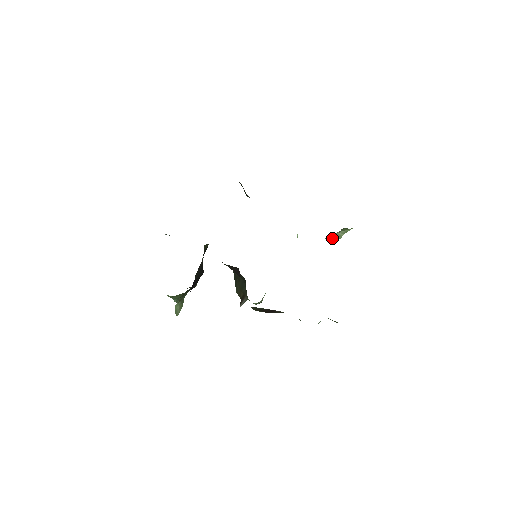
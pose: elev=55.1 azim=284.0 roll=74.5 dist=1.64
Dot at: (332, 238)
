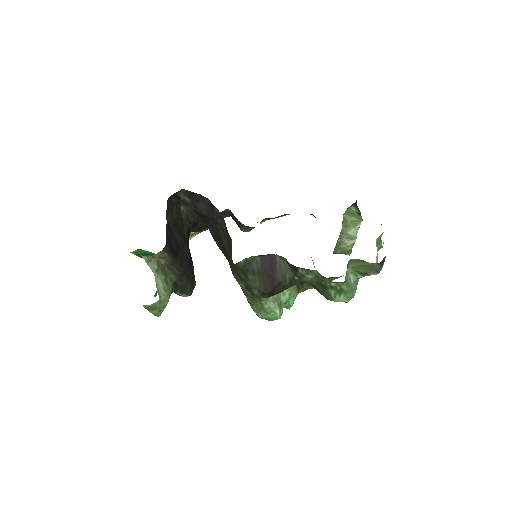
Dot at: (346, 242)
